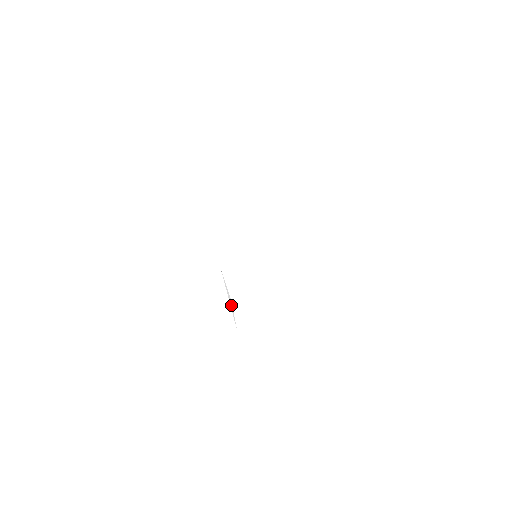
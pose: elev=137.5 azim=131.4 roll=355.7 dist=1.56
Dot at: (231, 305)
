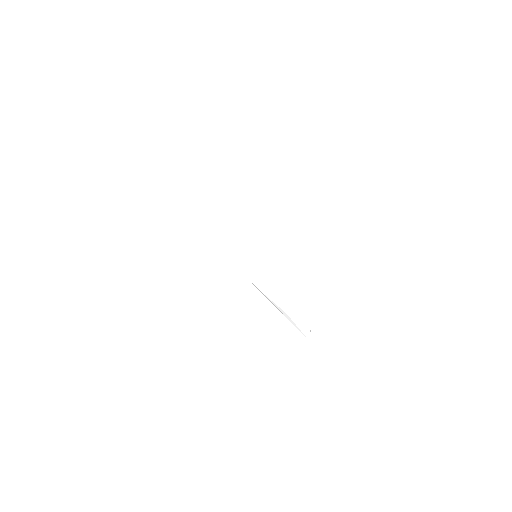
Dot at: (289, 319)
